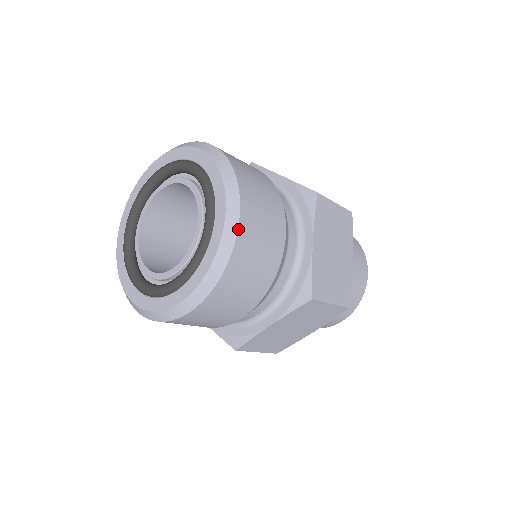
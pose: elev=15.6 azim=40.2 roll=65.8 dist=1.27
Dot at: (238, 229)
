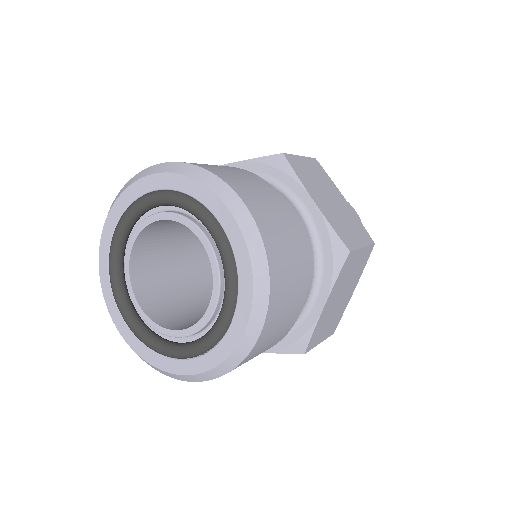
Dot at: (254, 221)
